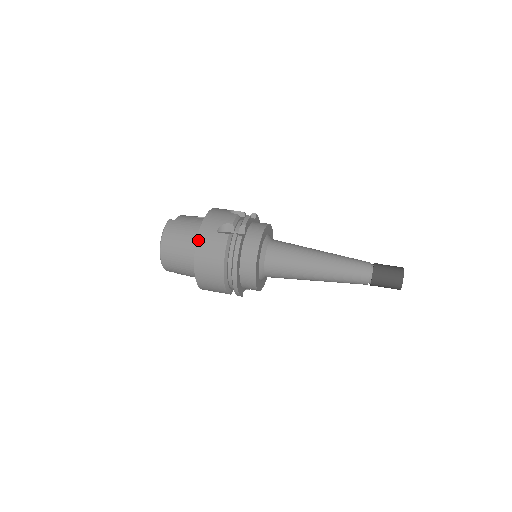
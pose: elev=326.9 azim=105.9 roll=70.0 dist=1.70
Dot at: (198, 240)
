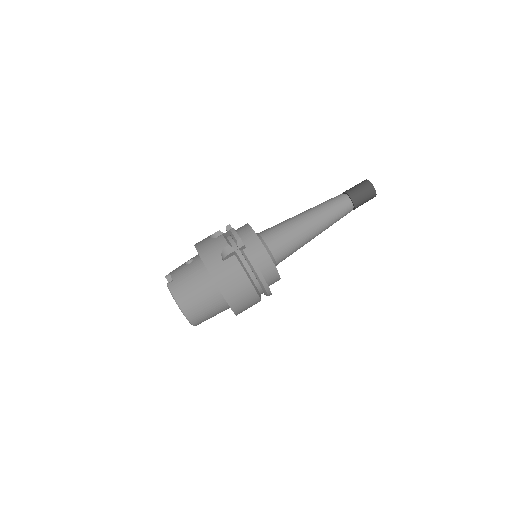
Dot at: (214, 279)
